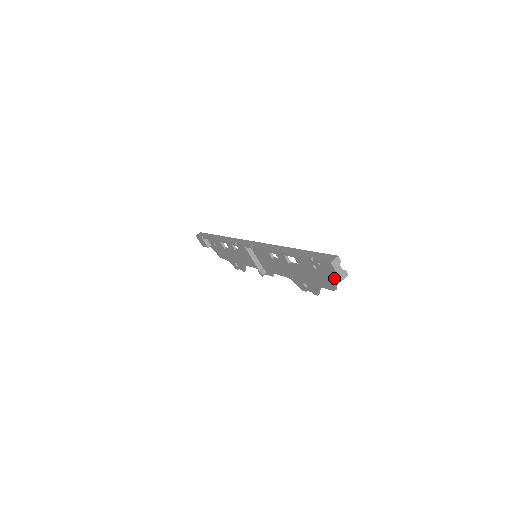
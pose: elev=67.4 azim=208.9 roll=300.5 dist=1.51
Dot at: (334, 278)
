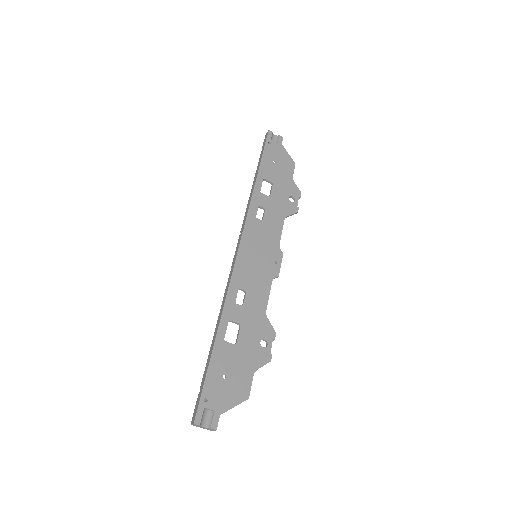
Dot at: occluded
